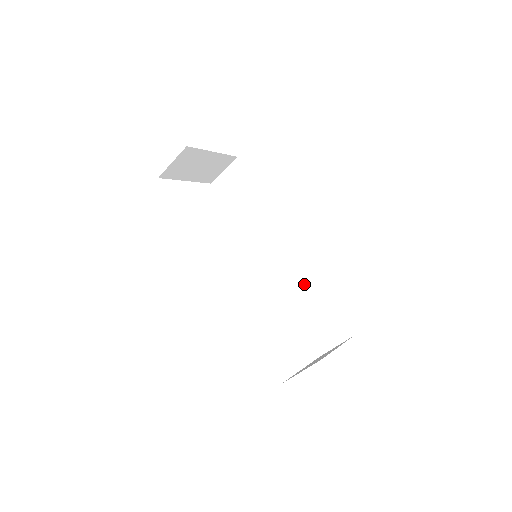
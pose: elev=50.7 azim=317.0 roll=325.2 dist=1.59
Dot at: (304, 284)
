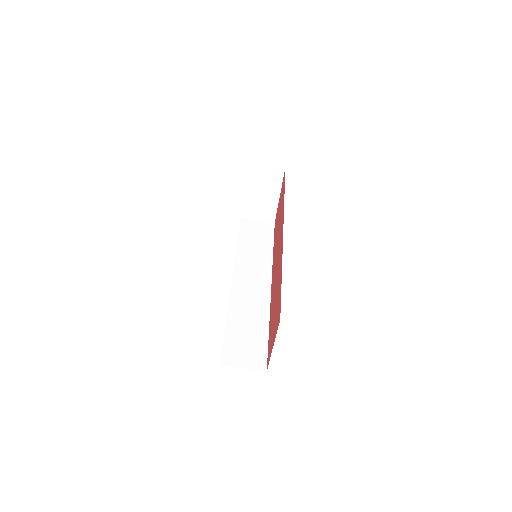
Dot at: (255, 313)
